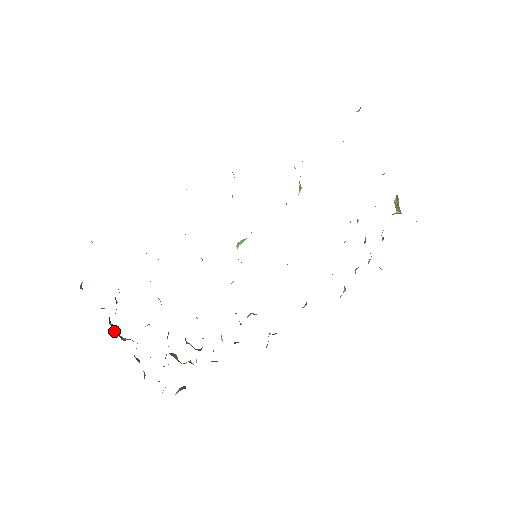
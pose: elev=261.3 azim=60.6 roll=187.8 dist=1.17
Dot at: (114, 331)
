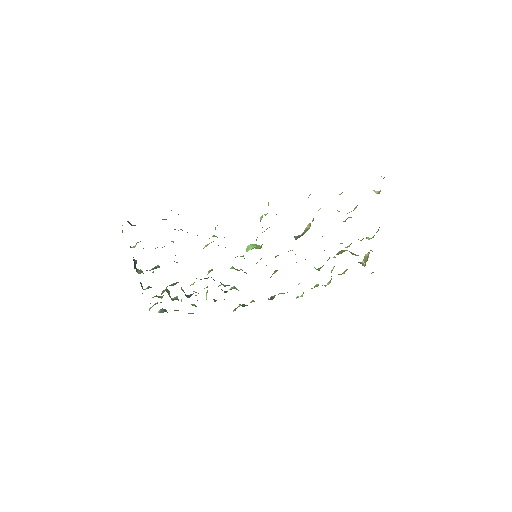
Dot at: (134, 265)
